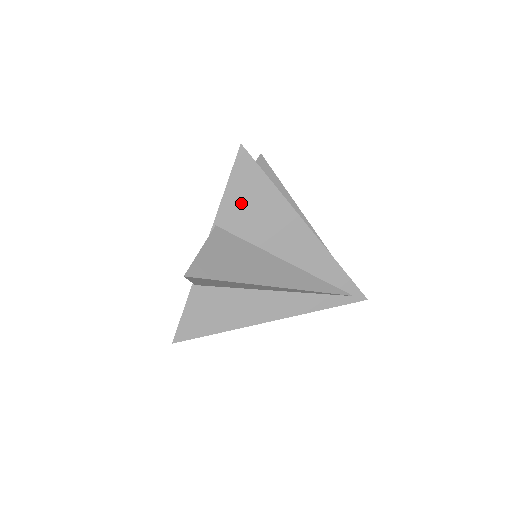
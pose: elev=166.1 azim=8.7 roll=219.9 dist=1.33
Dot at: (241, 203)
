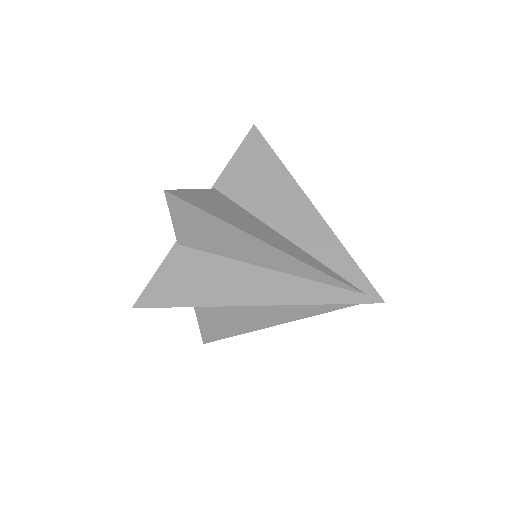
Dot at: (245, 173)
